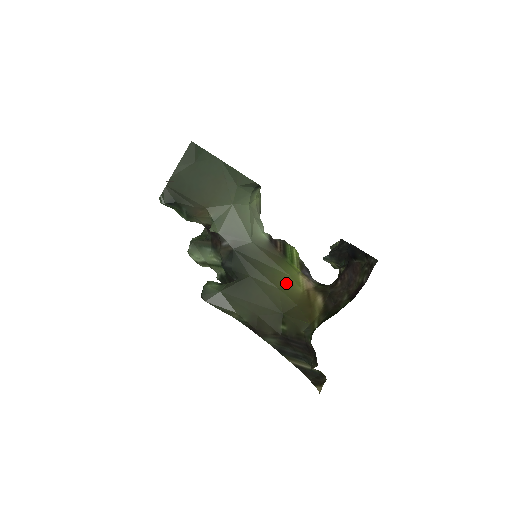
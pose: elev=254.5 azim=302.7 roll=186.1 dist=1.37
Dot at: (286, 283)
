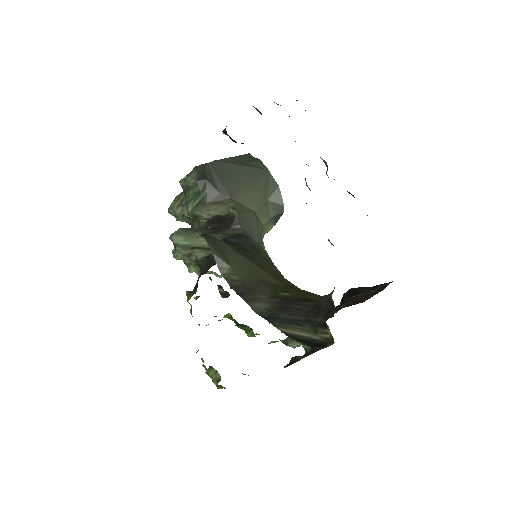
Dot at: occluded
